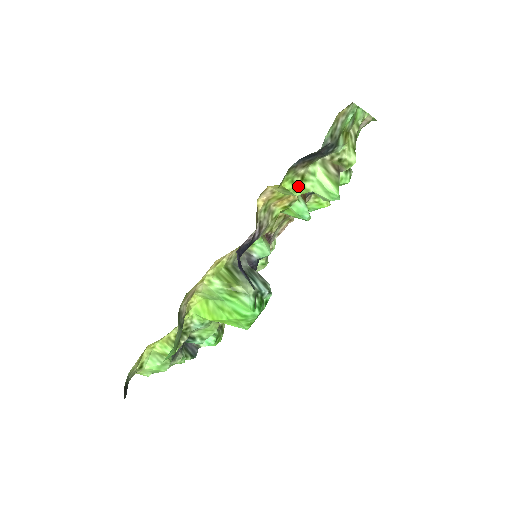
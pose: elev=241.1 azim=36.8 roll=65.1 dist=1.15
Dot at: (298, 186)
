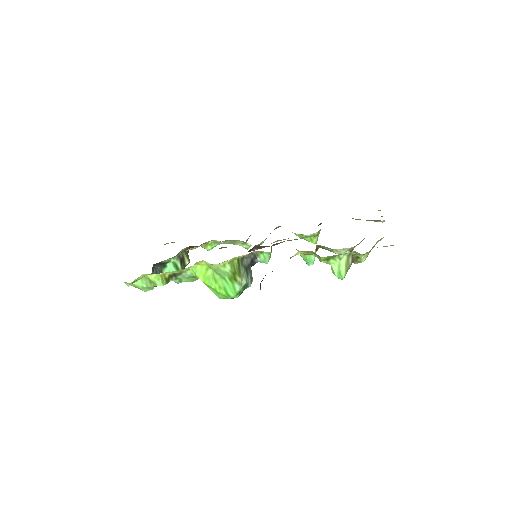
Dot at: (327, 259)
